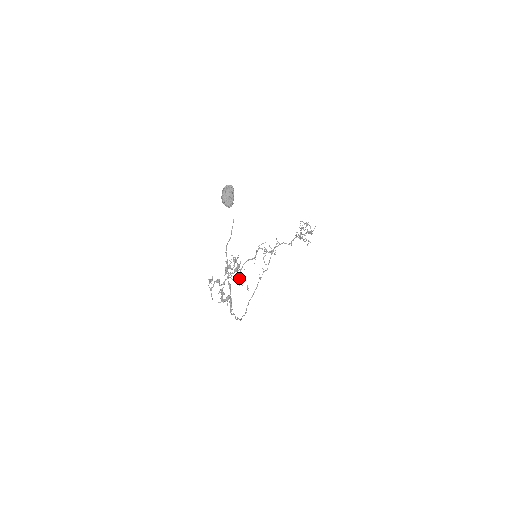
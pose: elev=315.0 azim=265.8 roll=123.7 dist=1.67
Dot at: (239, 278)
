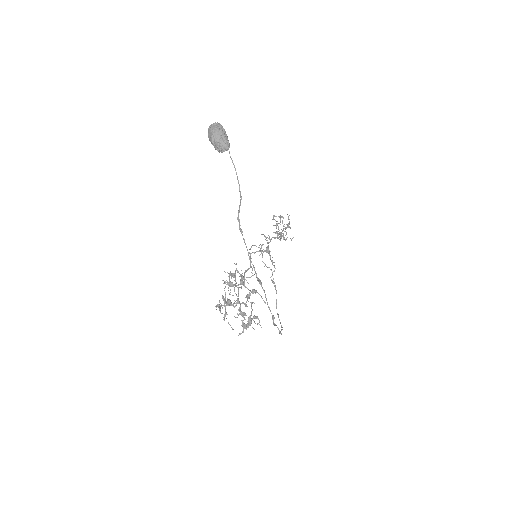
Dot at: (249, 293)
